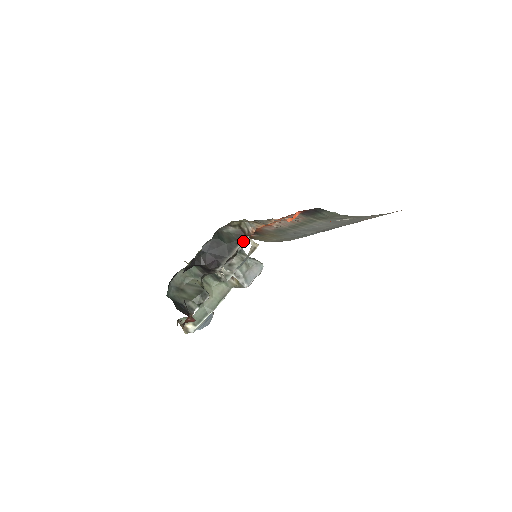
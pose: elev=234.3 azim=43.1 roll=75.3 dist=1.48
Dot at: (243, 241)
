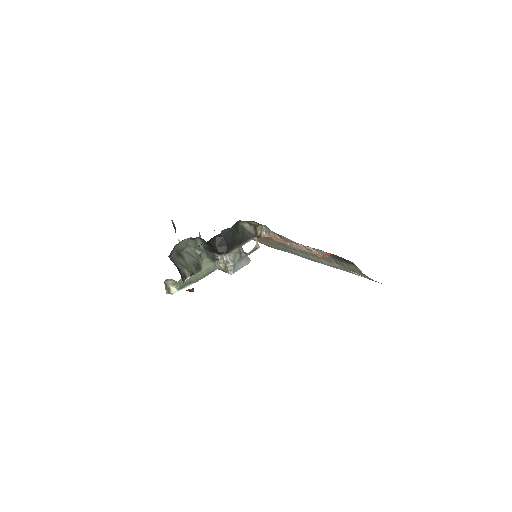
Dot at: (251, 239)
